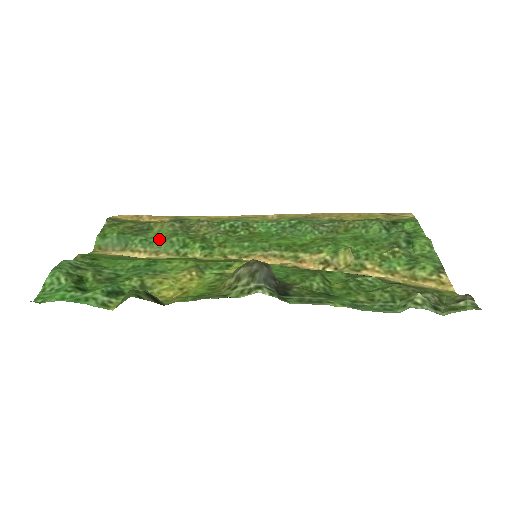
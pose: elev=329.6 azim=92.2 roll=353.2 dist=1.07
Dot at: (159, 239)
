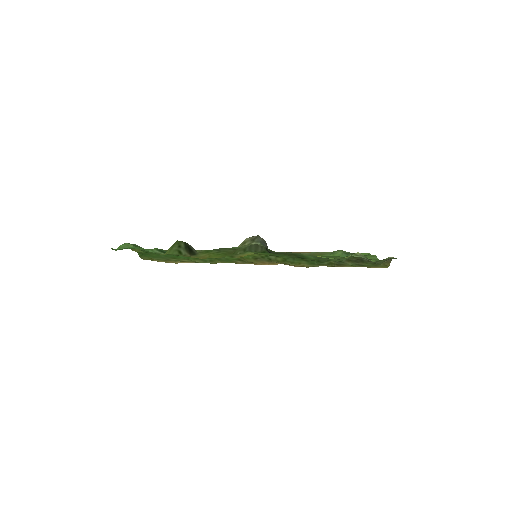
Dot at: occluded
